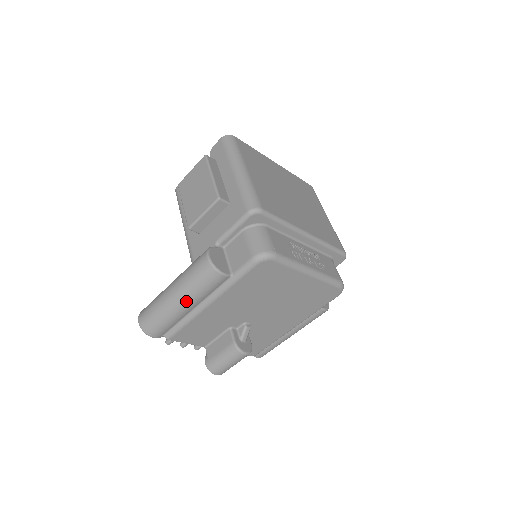
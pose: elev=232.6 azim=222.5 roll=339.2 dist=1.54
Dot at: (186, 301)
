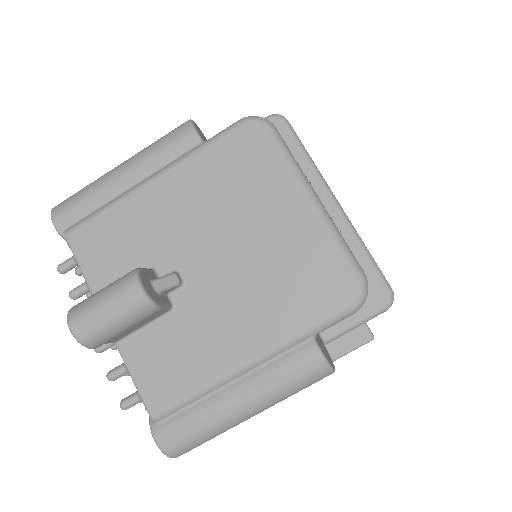
Dot at: (129, 164)
